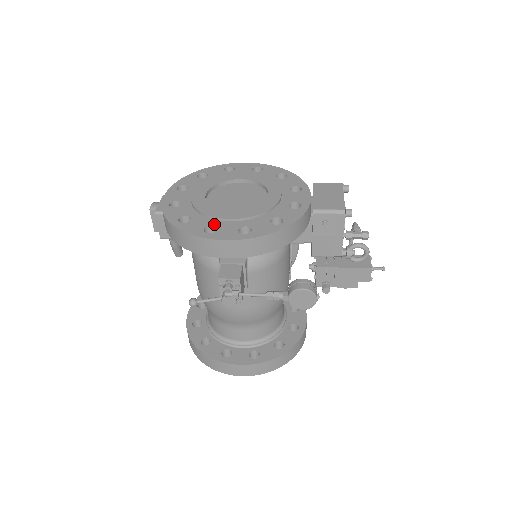
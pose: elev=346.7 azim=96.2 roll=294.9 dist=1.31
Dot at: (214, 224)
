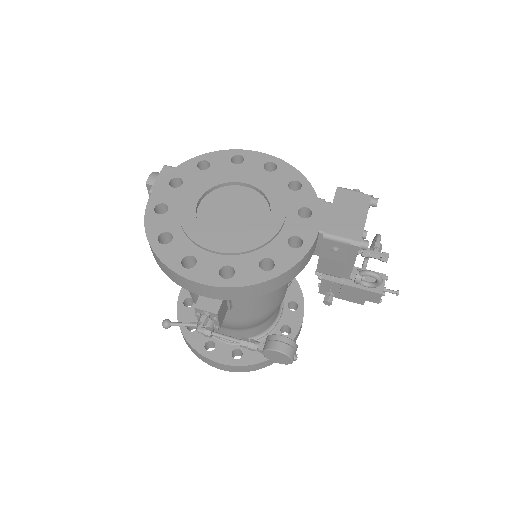
Dot at: (195, 254)
